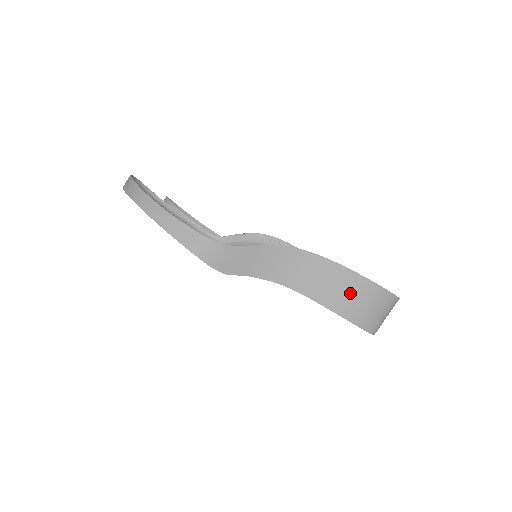
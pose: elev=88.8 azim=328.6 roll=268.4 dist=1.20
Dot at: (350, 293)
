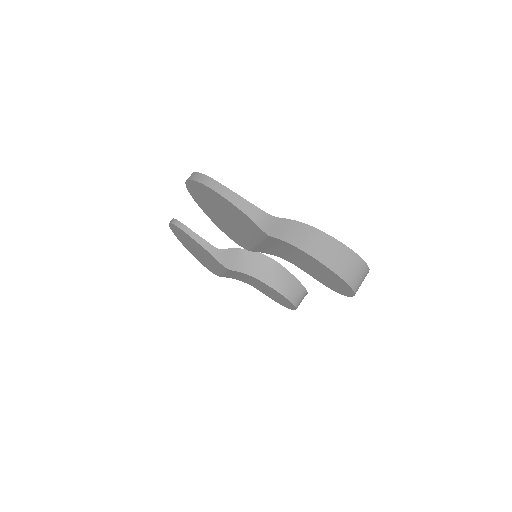
Dot at: (343, 259)
